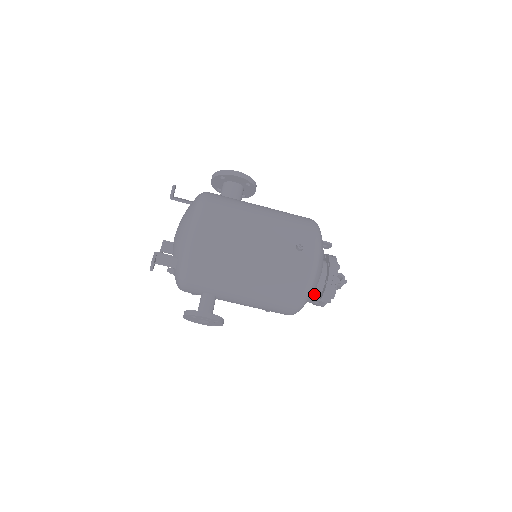
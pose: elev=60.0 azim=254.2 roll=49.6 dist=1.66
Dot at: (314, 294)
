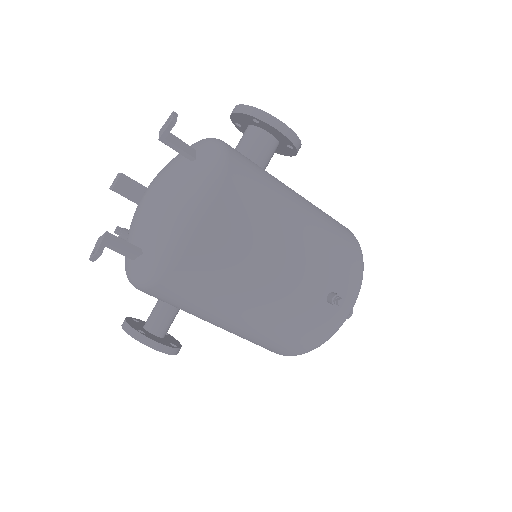
Dot at: occluded
